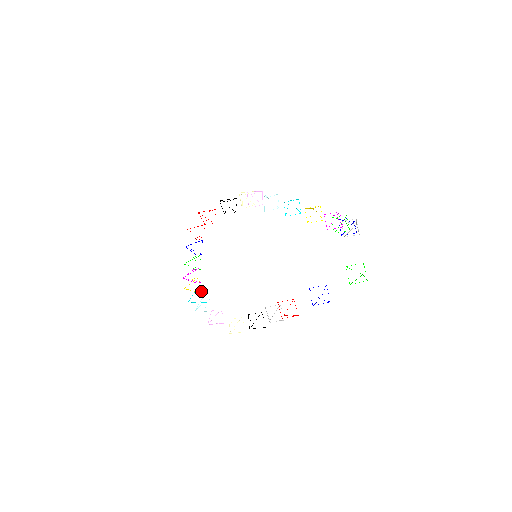
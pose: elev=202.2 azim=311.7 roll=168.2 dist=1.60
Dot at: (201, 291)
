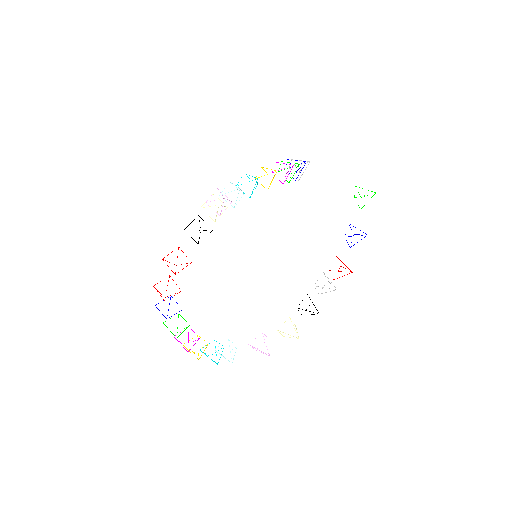
Dot at: (207, 345)
